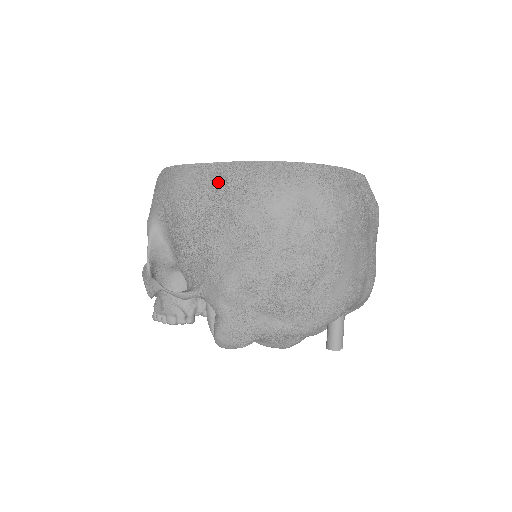
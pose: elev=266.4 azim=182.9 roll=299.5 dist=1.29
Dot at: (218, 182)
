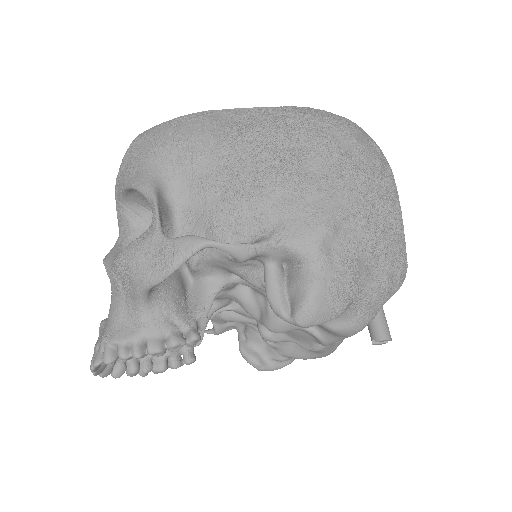
Dot at: (276, 118)
